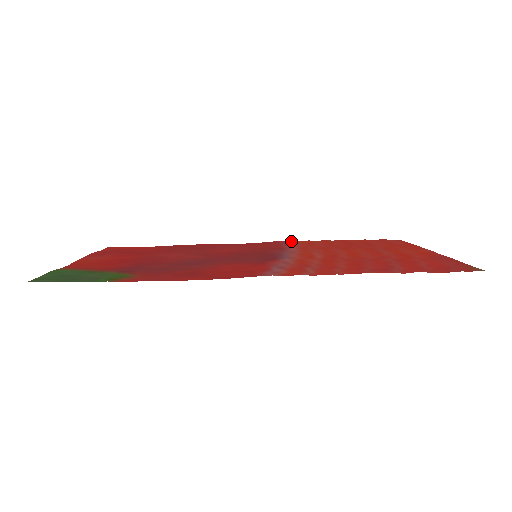
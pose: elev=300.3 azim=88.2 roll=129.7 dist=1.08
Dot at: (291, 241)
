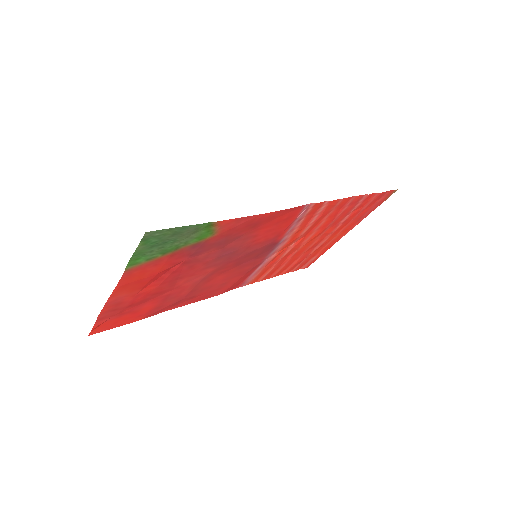
Dot at: (245, 285)
